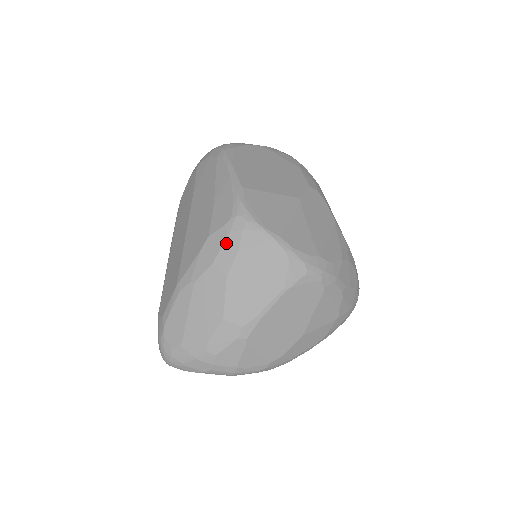
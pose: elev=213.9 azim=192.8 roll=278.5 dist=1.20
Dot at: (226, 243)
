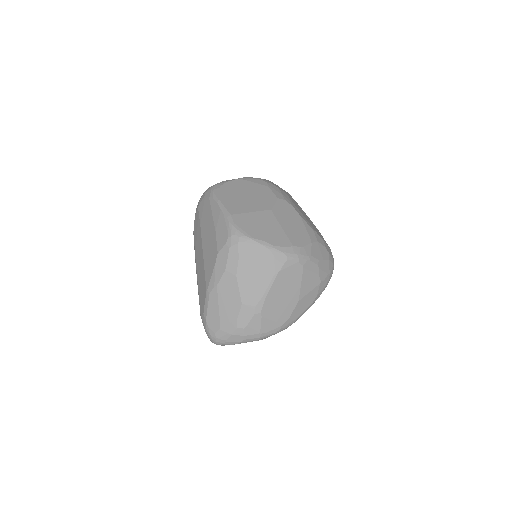
Dot at: (230, 255)
